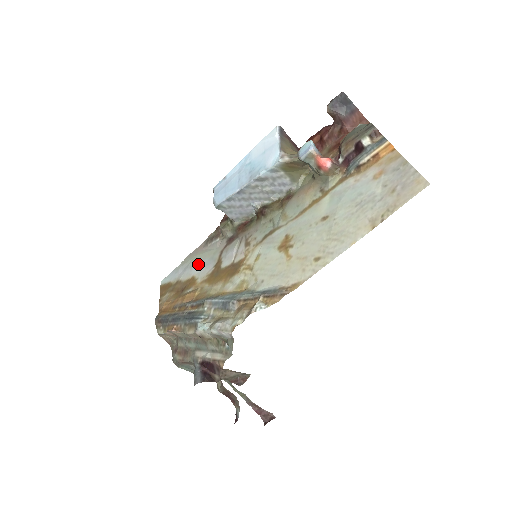
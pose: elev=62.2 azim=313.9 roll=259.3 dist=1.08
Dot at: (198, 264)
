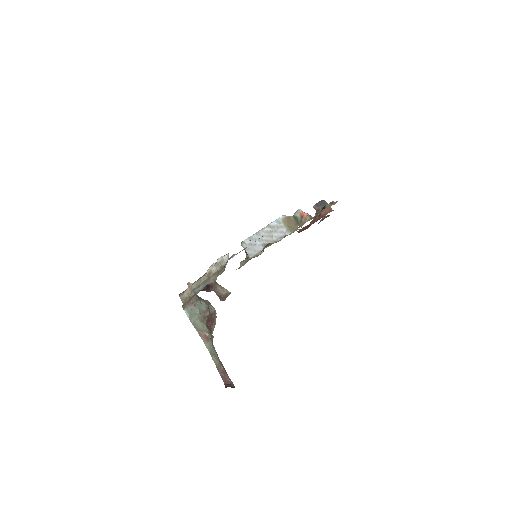
Dot at: occluded
